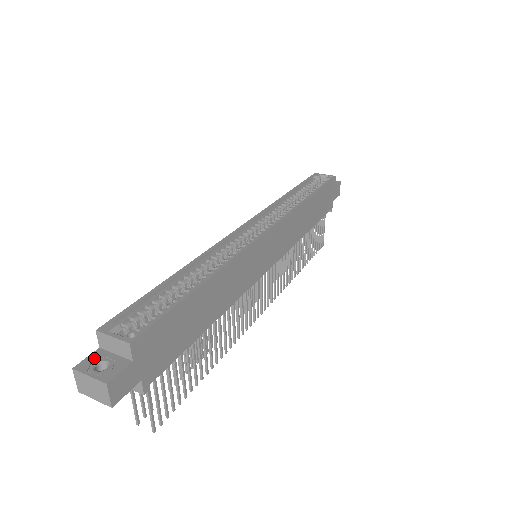
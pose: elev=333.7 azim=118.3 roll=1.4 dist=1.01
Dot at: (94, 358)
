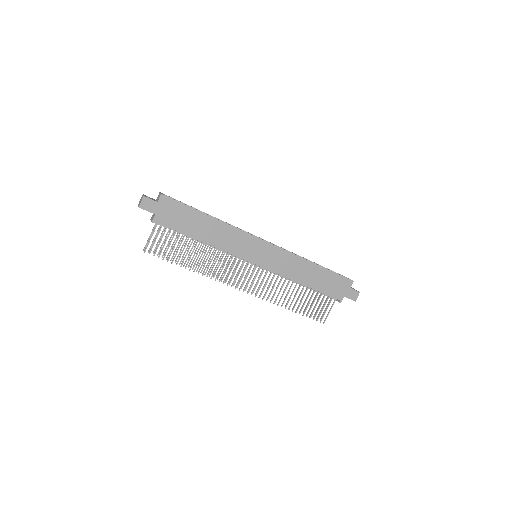
Dot at: (151, 198)
